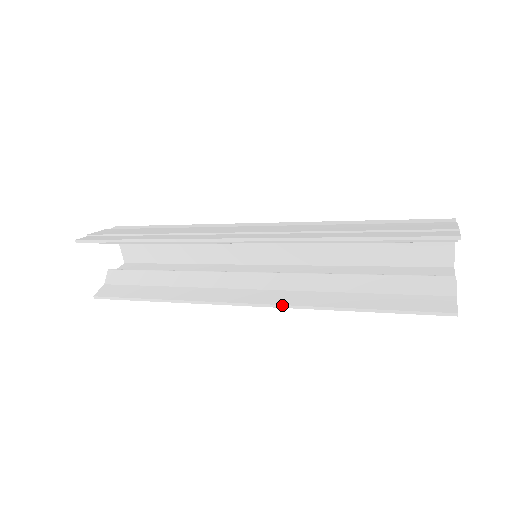
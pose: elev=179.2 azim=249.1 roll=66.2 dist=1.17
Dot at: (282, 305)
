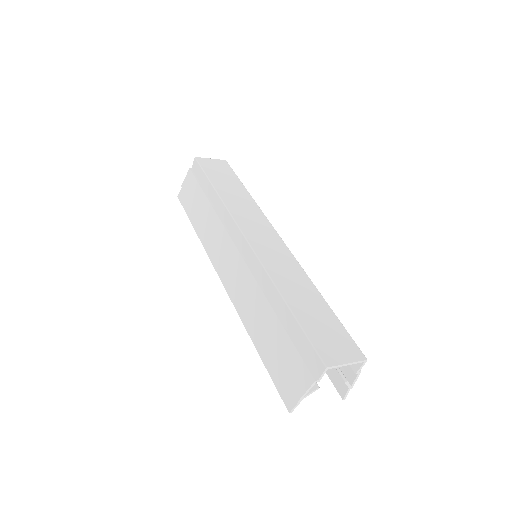
Dot at: occluded
